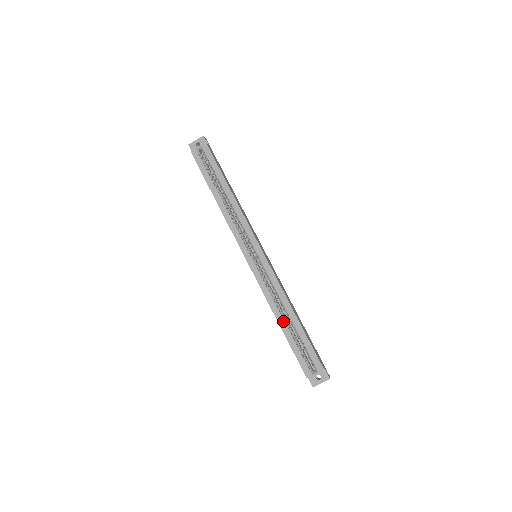
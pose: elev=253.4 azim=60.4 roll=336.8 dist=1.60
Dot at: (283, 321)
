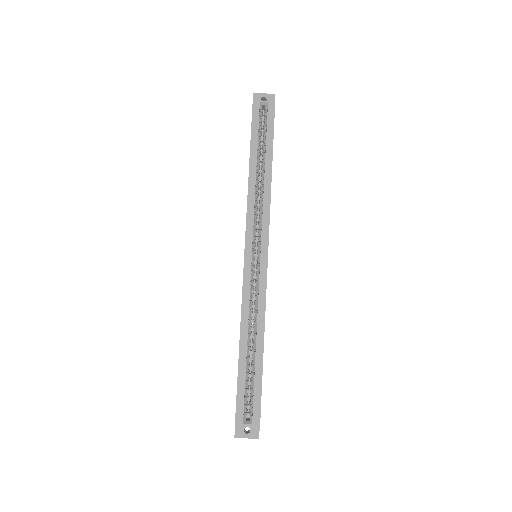
Dot at: (246, 345)
